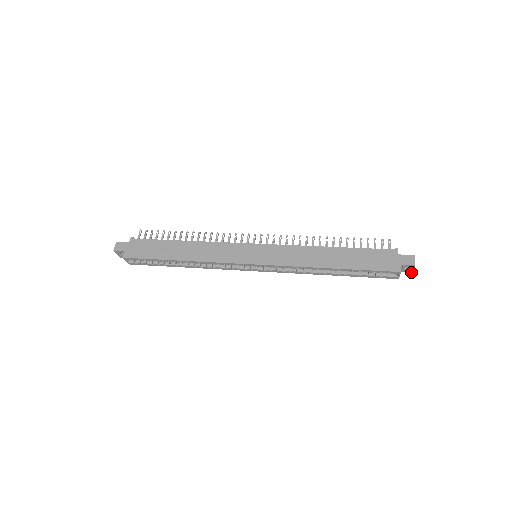
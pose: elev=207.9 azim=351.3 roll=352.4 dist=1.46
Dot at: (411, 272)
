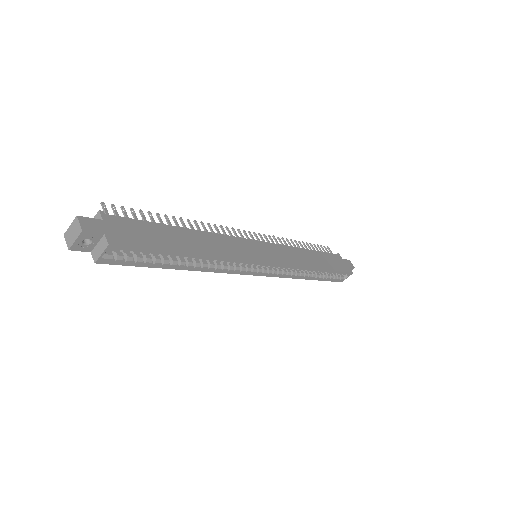
Dot at: occluded
